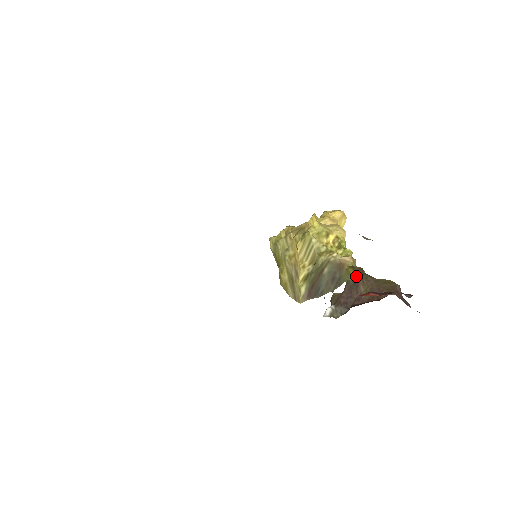
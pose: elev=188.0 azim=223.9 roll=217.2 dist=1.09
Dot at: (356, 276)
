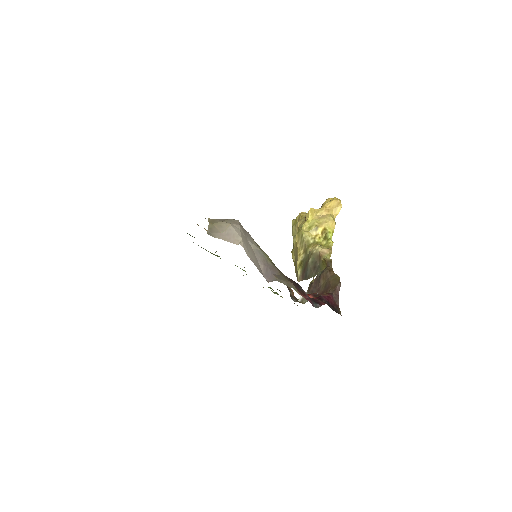
Dot at: occluded
